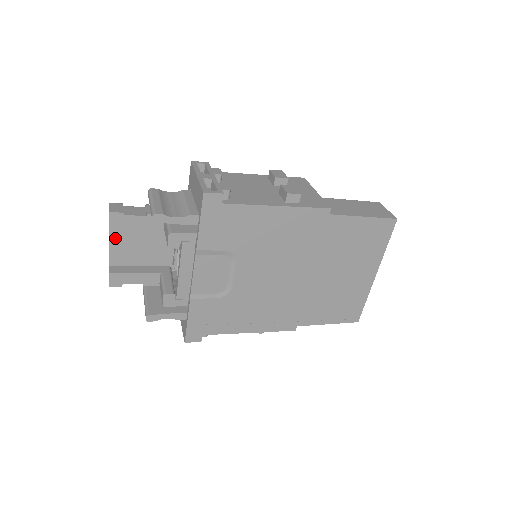
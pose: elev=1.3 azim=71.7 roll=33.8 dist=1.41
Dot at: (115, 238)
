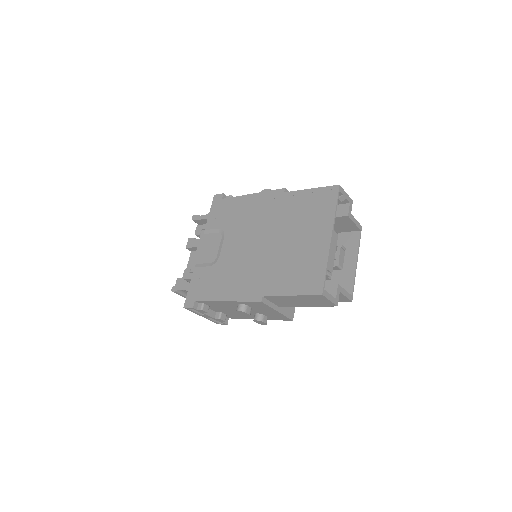
Dot at: (191, 262)
